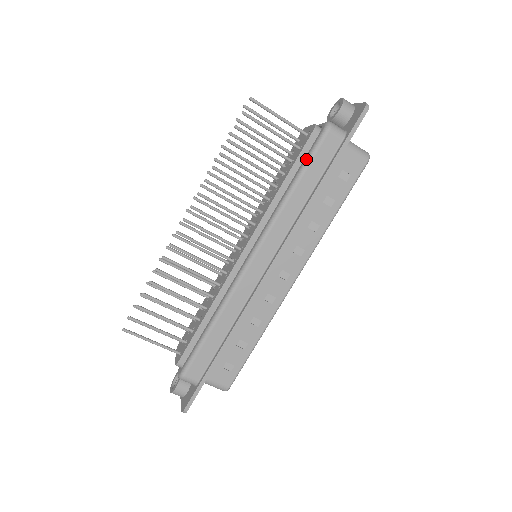
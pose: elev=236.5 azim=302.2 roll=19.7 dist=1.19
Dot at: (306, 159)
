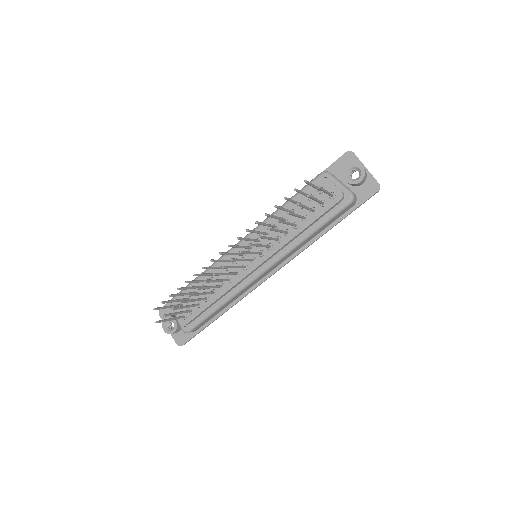
Dot at: (328, 218)
